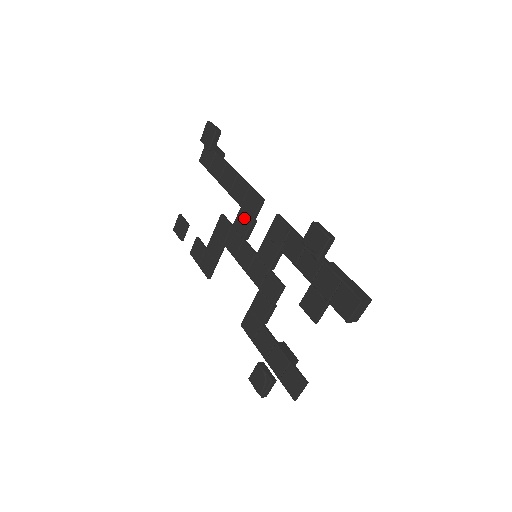
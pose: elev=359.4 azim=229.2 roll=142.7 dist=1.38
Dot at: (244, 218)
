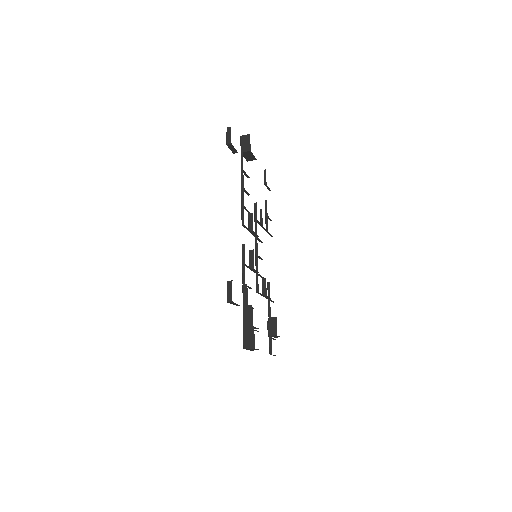
Dot at: occluded
